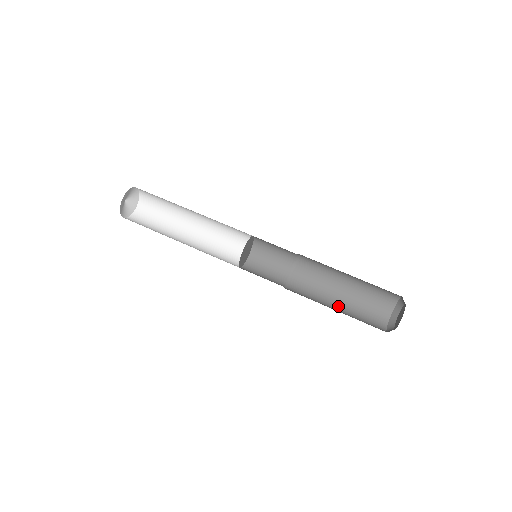
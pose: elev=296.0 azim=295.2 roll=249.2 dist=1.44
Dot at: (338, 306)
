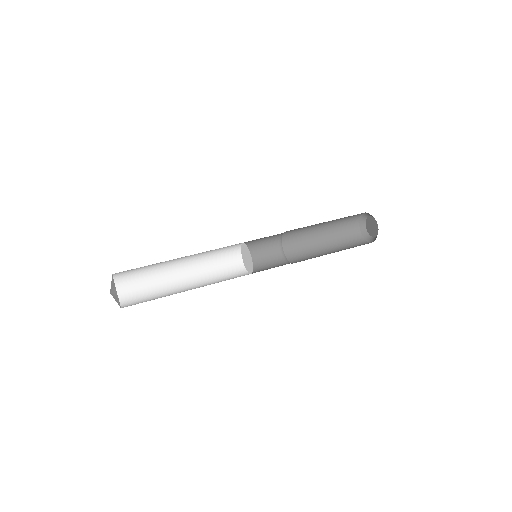
Dot at: occluded
